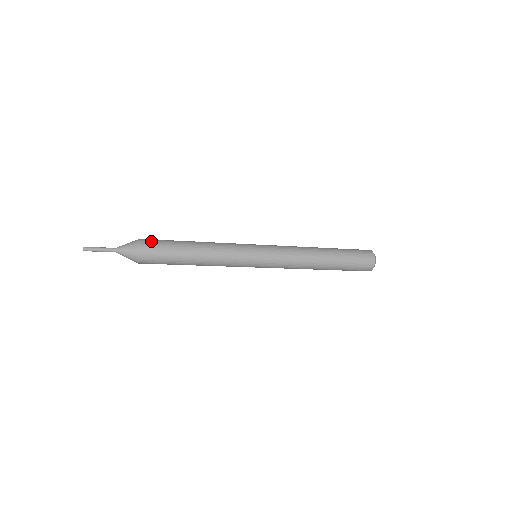
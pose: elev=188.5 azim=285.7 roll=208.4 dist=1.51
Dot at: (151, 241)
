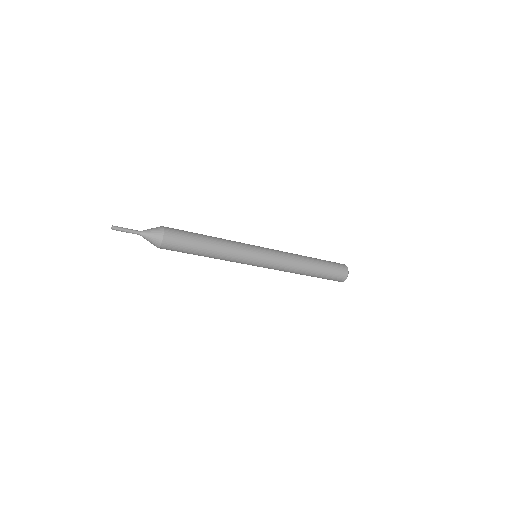
Dot at: (174, 234)
